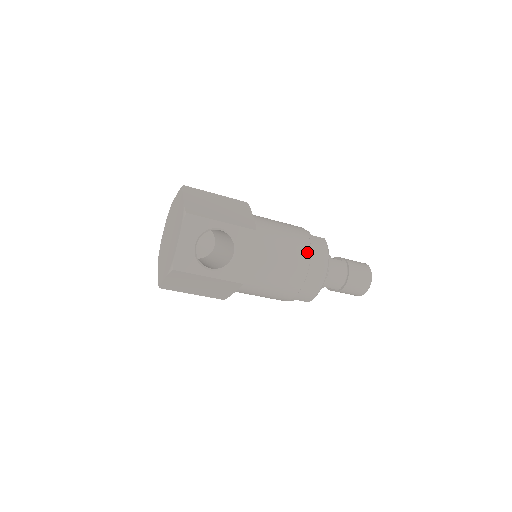
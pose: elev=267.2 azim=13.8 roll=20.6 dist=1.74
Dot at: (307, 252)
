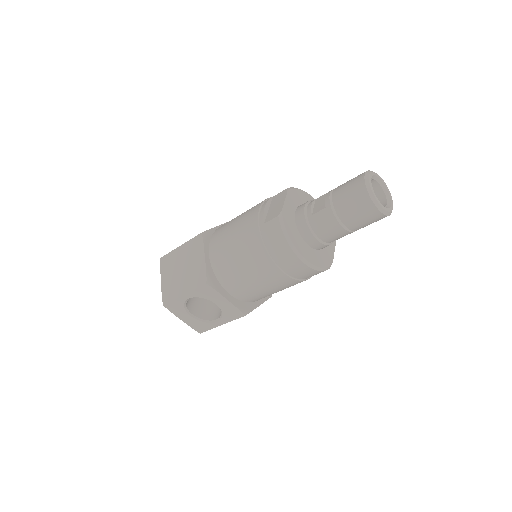
Dot at: (265, 257)
